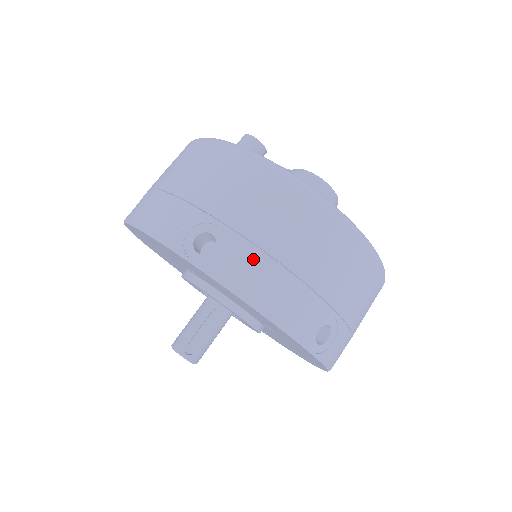
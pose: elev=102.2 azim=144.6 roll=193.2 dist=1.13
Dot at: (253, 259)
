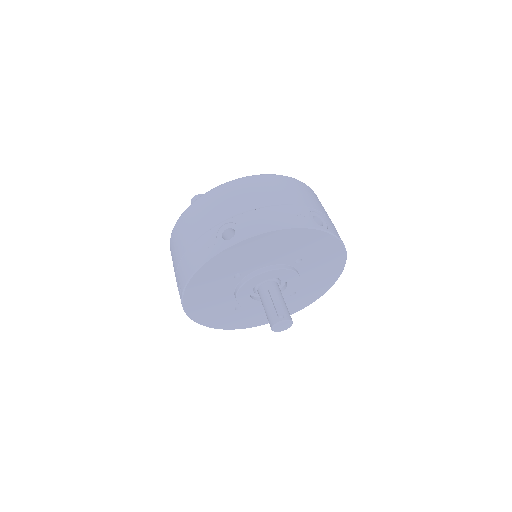
Dot at: (254, 216)
